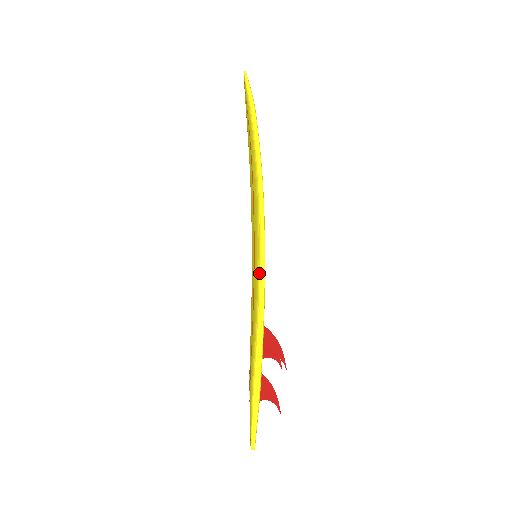
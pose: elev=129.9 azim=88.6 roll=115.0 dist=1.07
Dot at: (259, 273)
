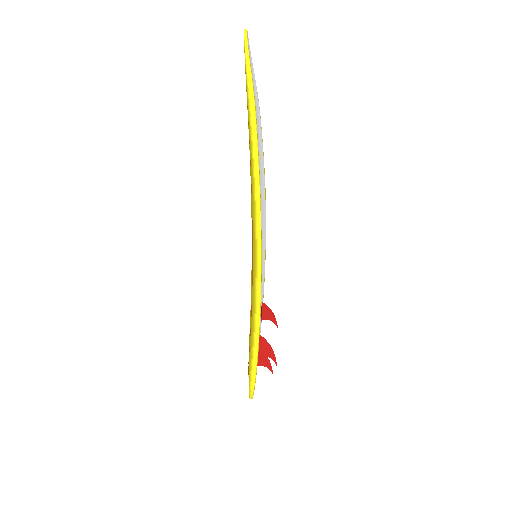
Dot at: (255, 307)
